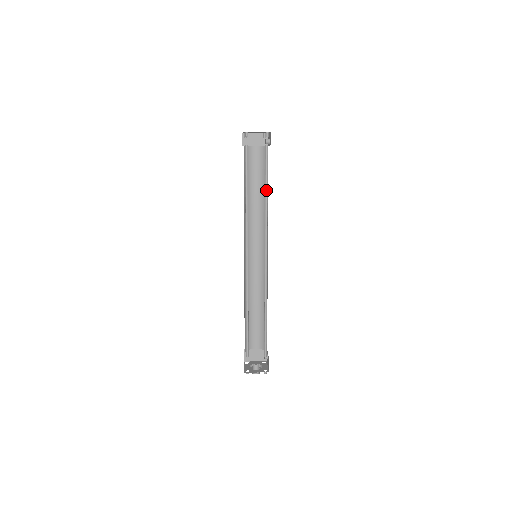
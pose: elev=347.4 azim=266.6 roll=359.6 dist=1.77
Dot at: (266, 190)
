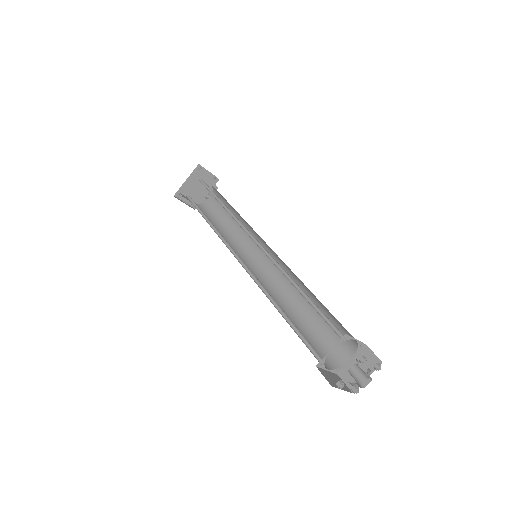
Dot at: (232, 211)
